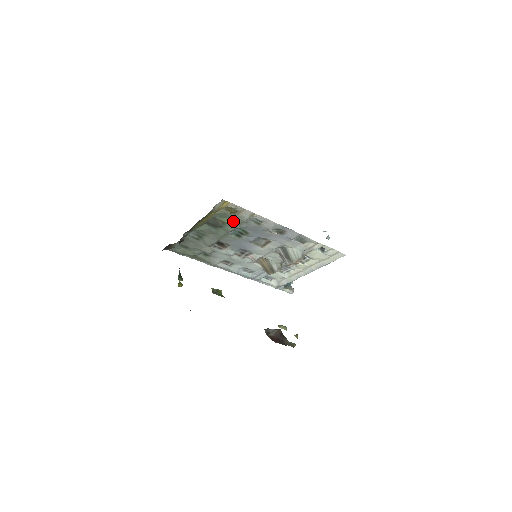
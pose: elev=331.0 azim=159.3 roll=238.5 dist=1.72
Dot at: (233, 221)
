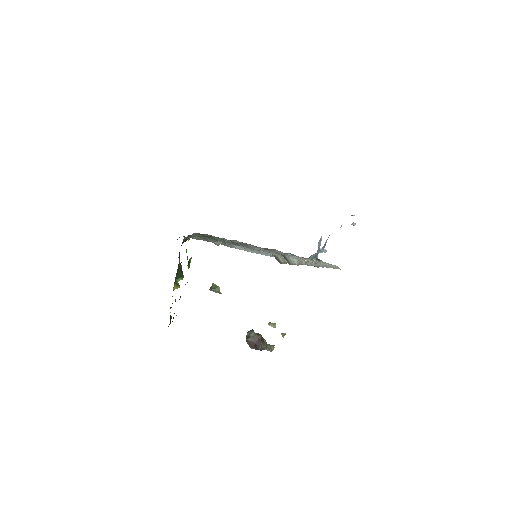
Dot at: (219, 238)
